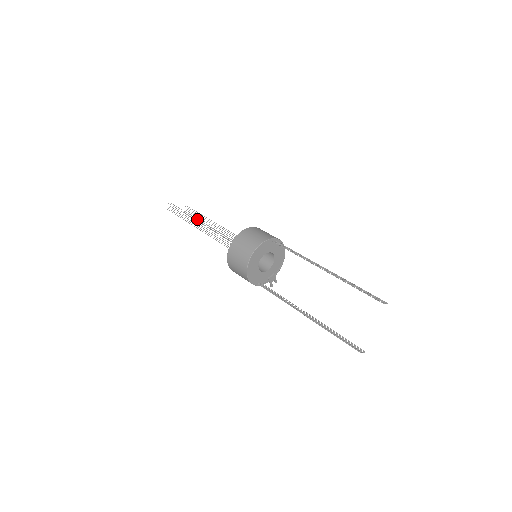
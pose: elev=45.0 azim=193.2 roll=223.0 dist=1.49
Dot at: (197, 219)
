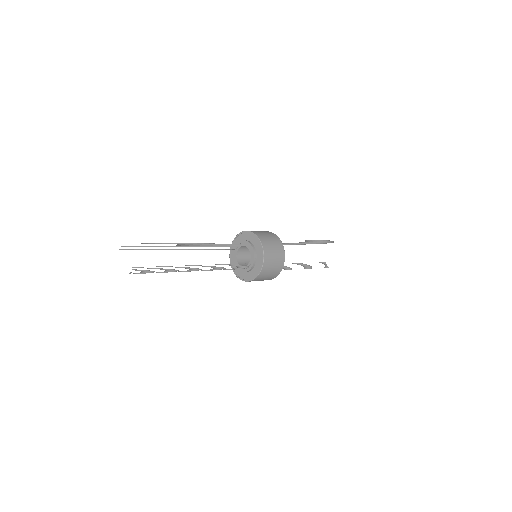
Dot at: occluded
